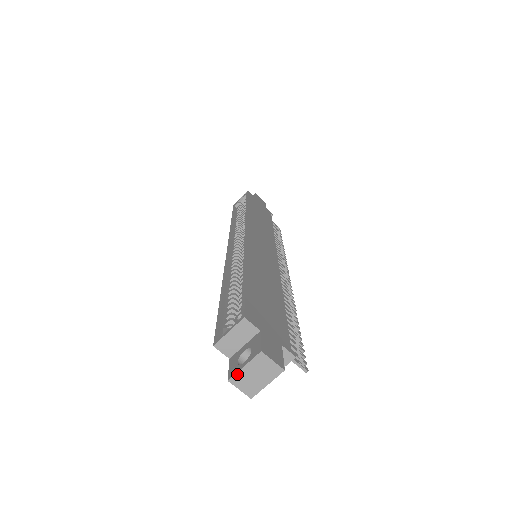
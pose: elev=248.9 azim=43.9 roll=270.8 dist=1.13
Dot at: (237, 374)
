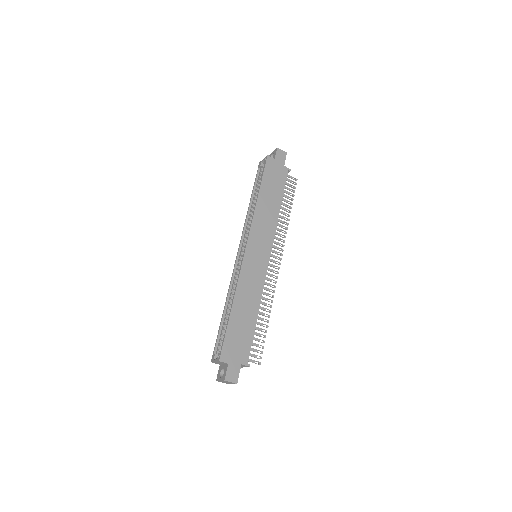
Dot at: (219, 381)
